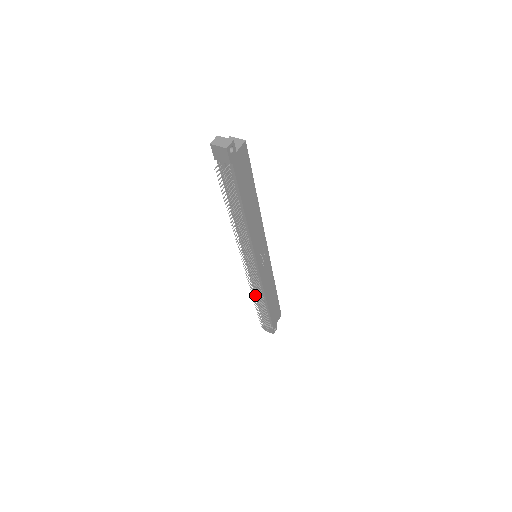
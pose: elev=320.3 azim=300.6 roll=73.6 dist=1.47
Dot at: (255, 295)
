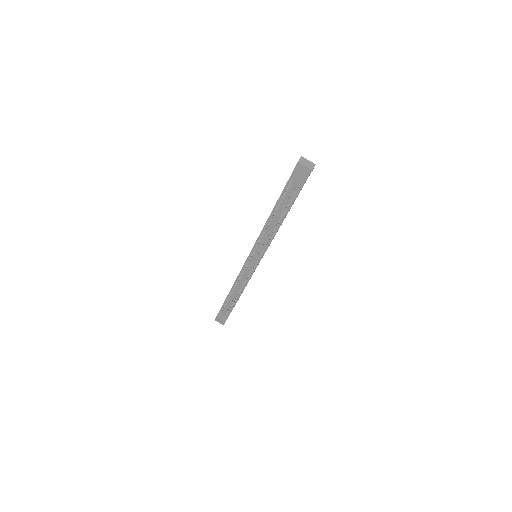
Dot at: (234, 289)
